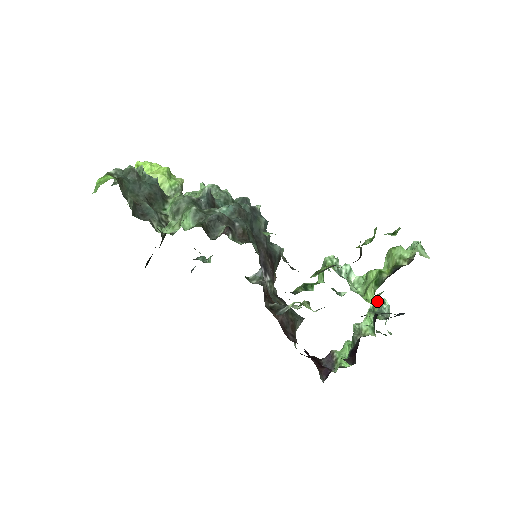
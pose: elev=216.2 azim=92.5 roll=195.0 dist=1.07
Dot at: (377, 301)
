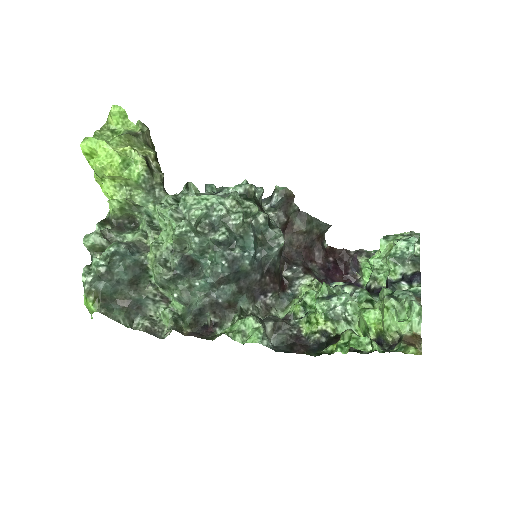
Dot at: (381, 298)
